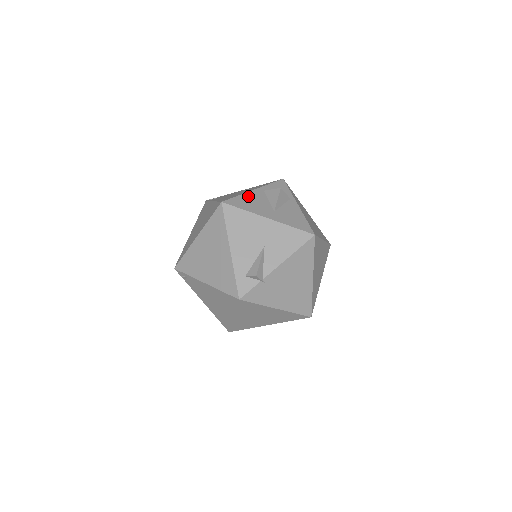
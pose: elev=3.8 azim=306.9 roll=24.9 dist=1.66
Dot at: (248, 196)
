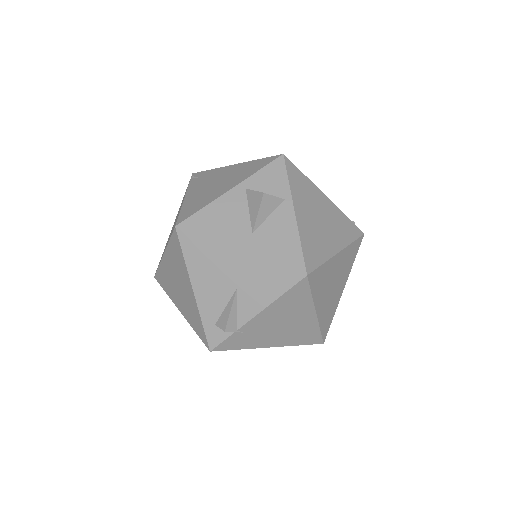
Dot at: (218, 206)
